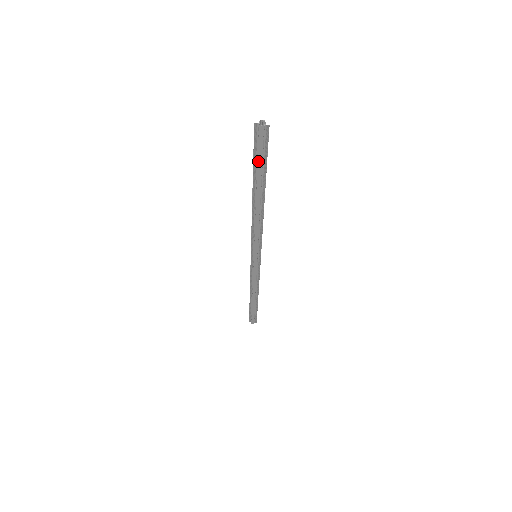
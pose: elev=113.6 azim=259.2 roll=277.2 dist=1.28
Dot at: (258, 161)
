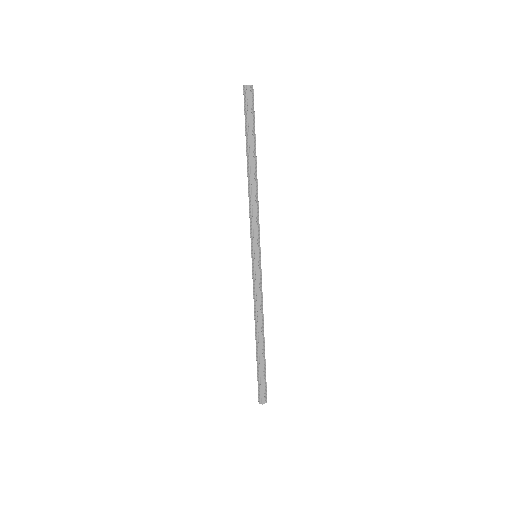
Dot at: (249, 121)
